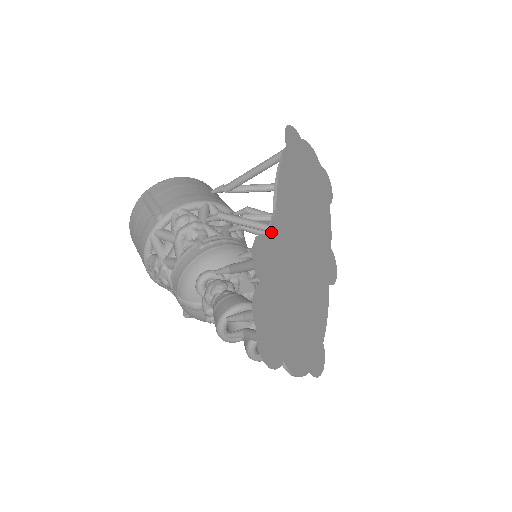
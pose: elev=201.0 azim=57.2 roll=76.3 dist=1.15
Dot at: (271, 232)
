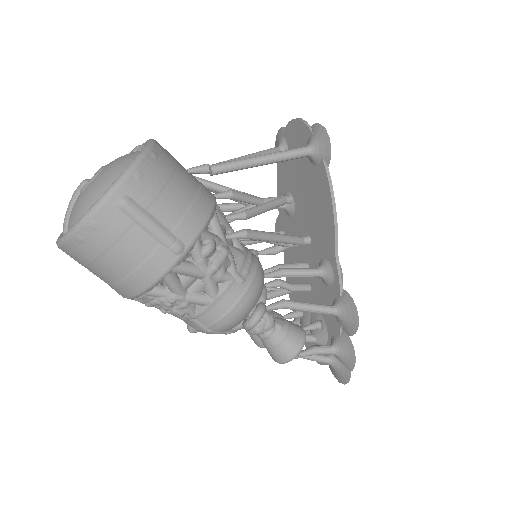
Dot at: (342, 283)
